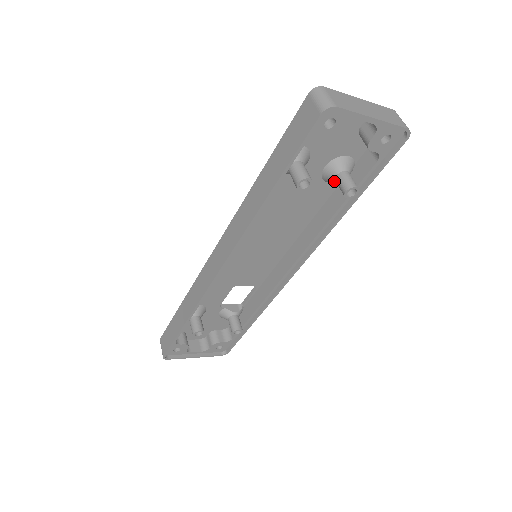
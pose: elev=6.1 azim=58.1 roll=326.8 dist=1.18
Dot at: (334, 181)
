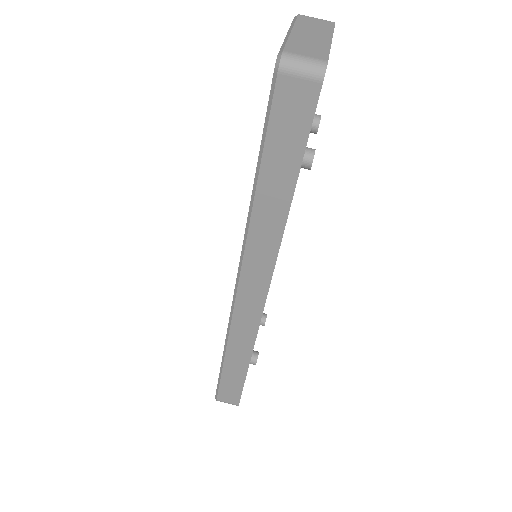
Dot at: occluded
